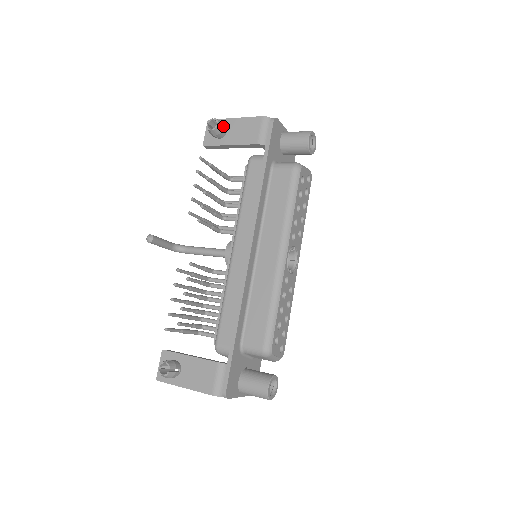
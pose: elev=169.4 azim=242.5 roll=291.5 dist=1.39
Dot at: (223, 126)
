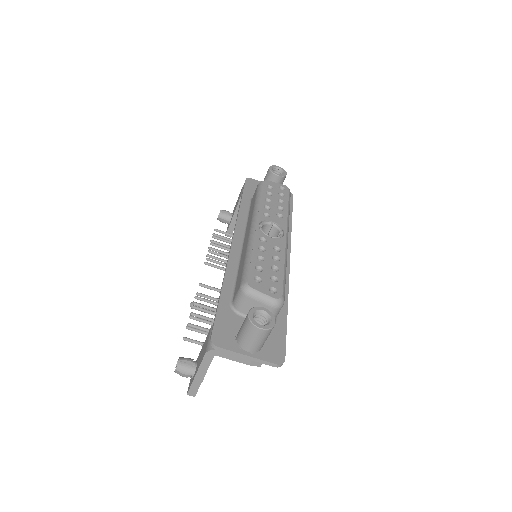
Dot at: (226, 211)
